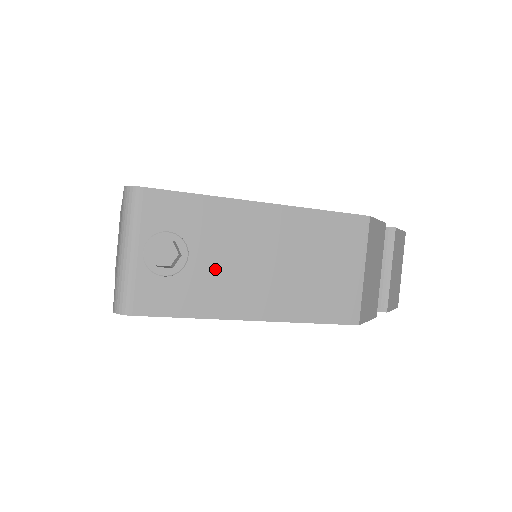
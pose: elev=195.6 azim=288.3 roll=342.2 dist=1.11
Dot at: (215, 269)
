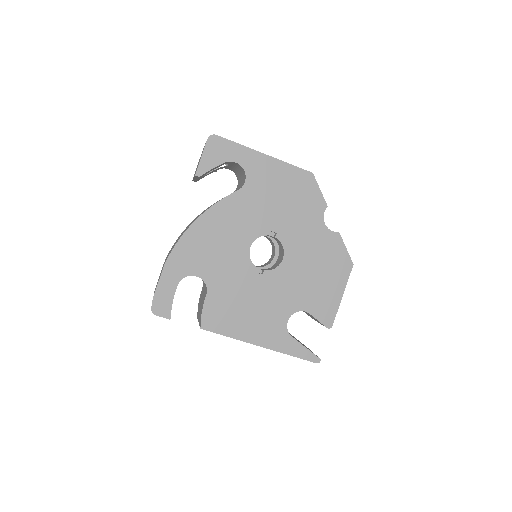
Dot at: occluded
